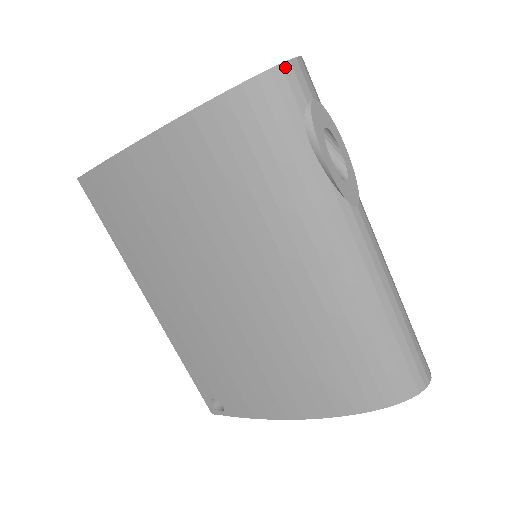
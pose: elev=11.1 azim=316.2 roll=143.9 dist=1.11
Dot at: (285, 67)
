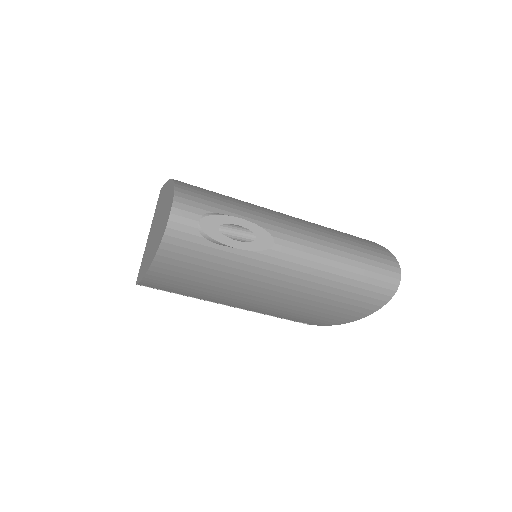
Dot at: (170, 226)
